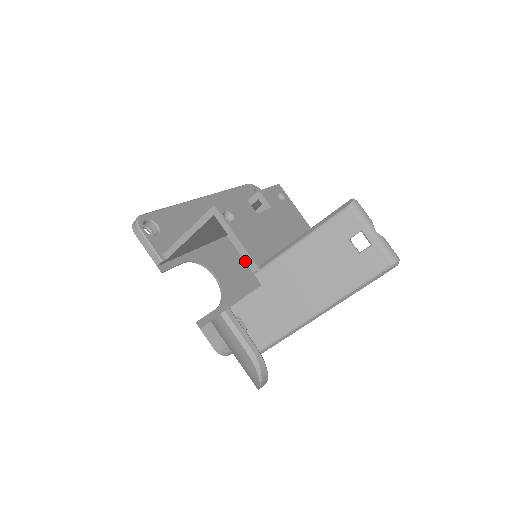
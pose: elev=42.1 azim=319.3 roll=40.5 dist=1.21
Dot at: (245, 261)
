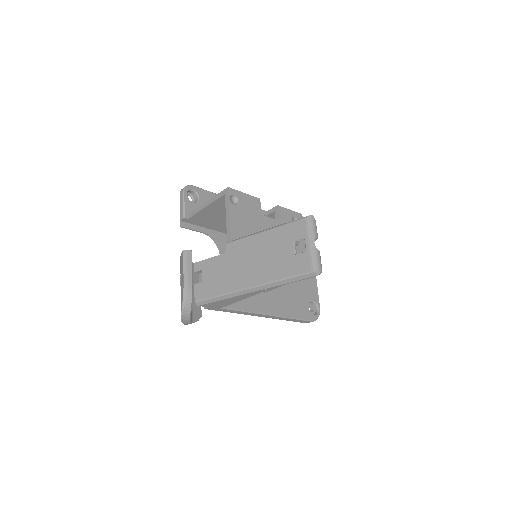
Dot at: occluded
